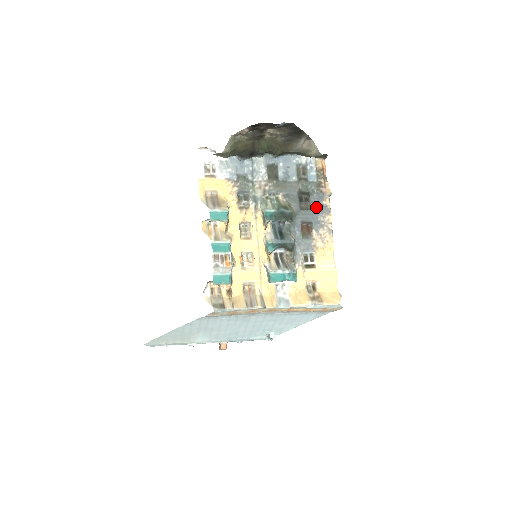
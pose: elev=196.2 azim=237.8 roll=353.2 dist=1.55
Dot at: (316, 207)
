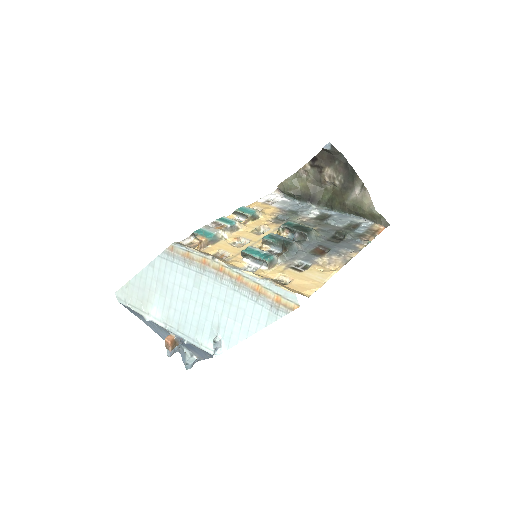
Dot at: (345, 244)
